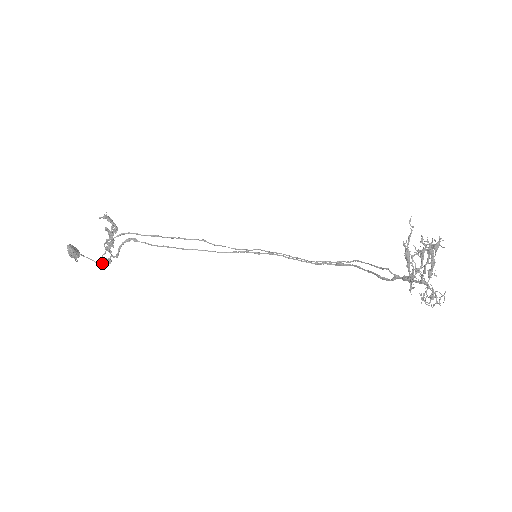
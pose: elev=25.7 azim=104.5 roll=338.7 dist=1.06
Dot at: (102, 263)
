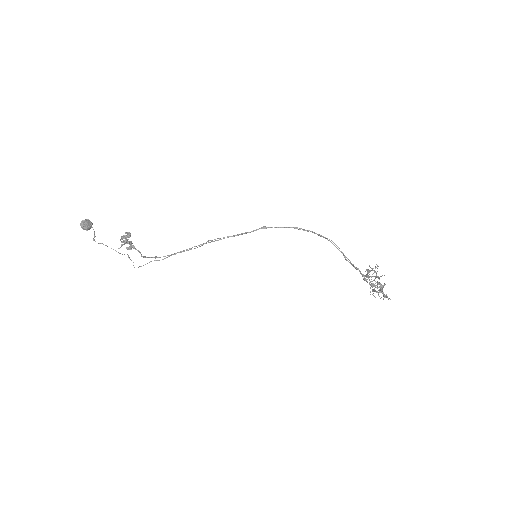
Dot at: (128, 255)
